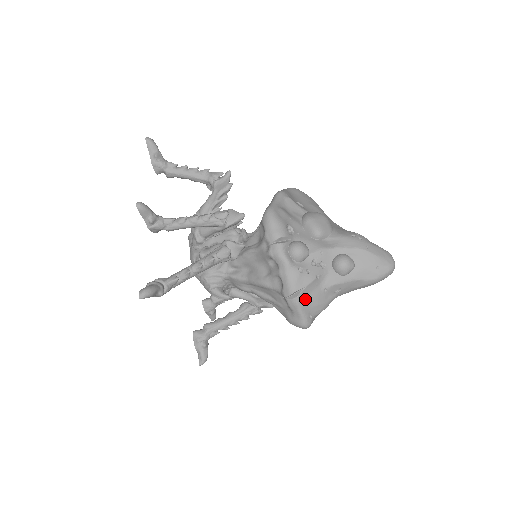
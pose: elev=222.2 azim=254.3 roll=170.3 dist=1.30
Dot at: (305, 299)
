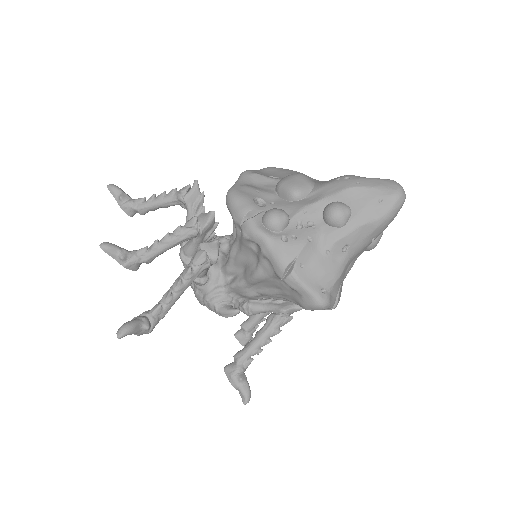
Dot at: (305, 271)
